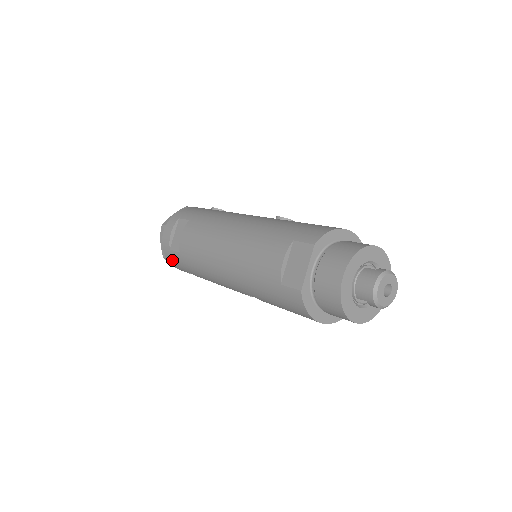
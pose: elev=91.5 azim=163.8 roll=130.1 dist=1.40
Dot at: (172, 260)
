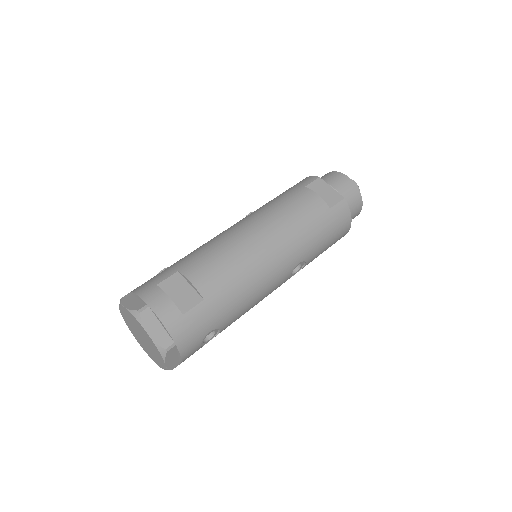
Dot at: (188, 331)
